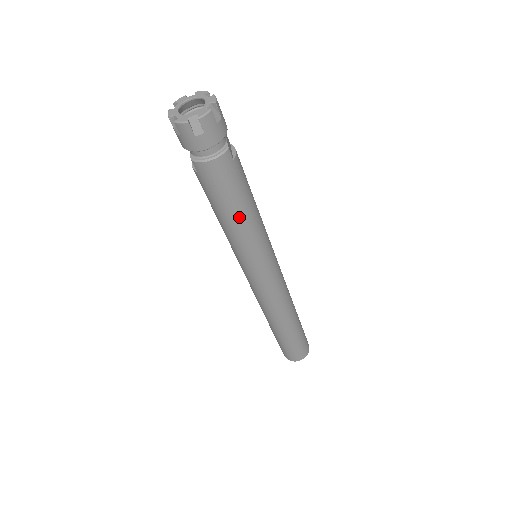
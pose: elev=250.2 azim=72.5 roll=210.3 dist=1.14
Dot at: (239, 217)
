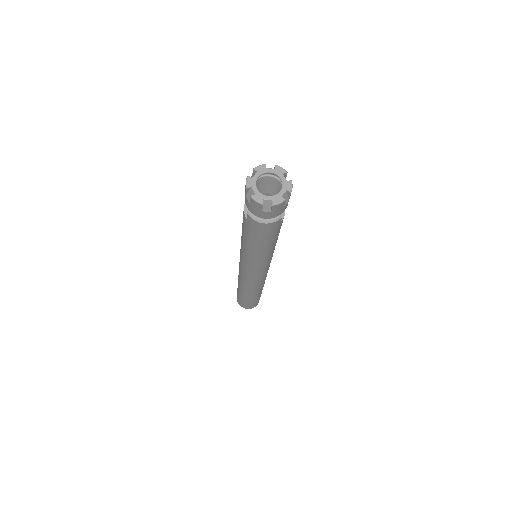
Dot at: (262, 249)
